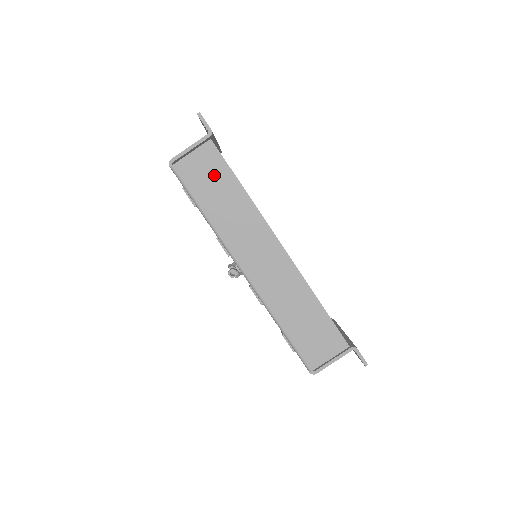
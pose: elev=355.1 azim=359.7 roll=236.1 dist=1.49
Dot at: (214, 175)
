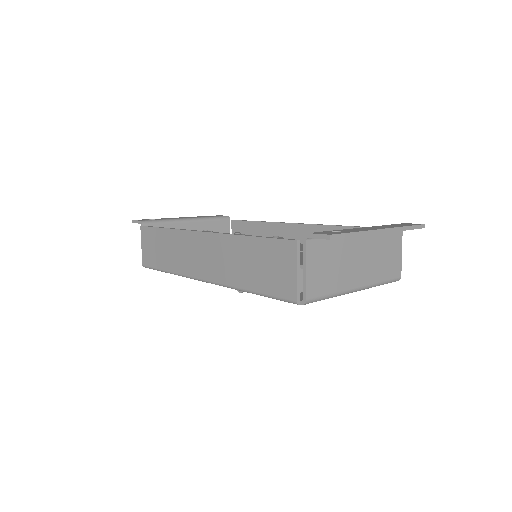
Dot at: (154, 242)
